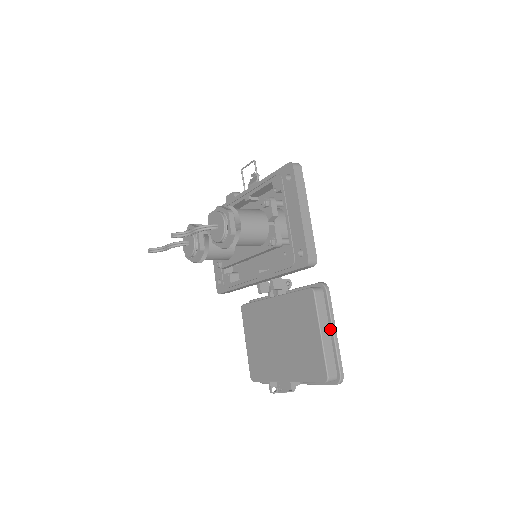
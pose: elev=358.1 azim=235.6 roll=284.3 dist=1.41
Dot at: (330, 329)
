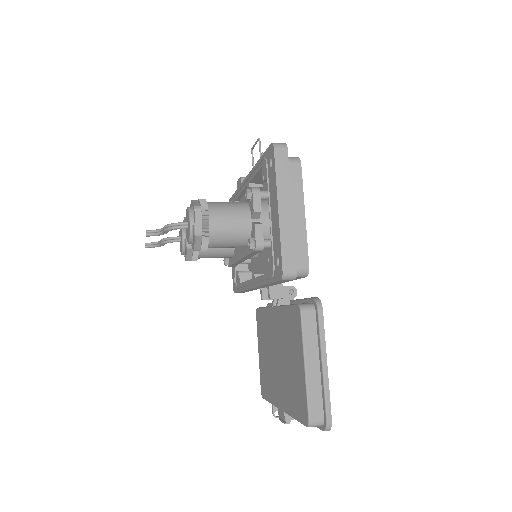
Dot at: (319, 360)
